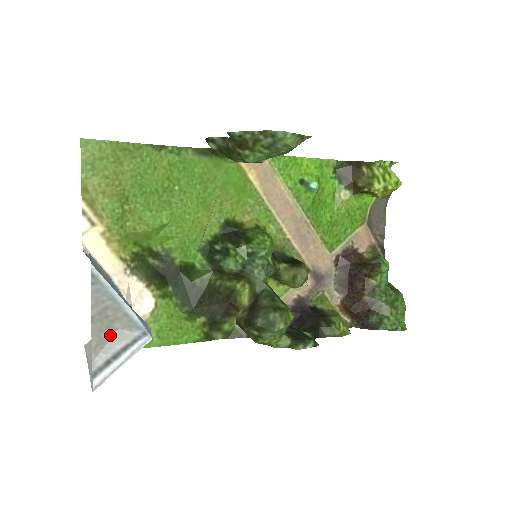
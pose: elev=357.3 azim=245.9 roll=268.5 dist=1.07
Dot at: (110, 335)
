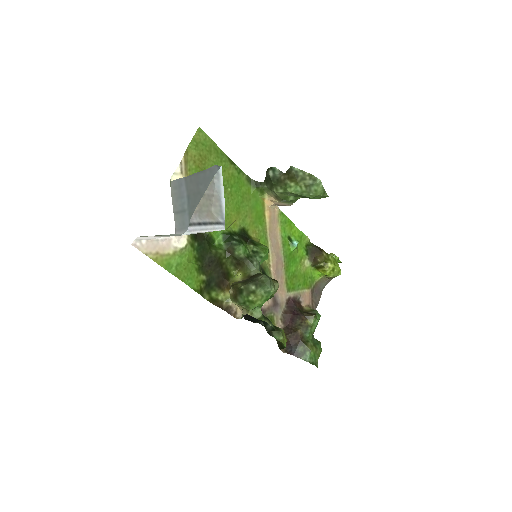
Dot at: (206, 211)
